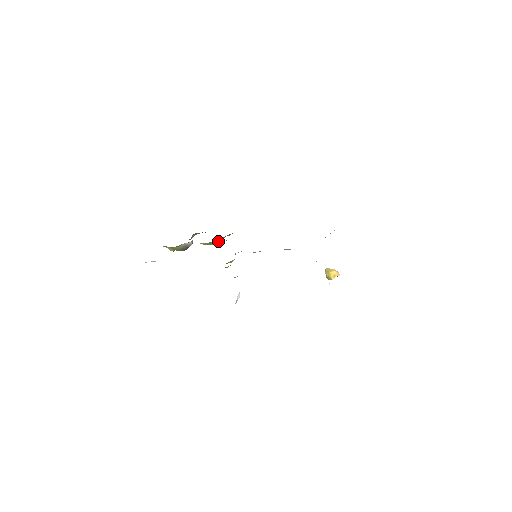
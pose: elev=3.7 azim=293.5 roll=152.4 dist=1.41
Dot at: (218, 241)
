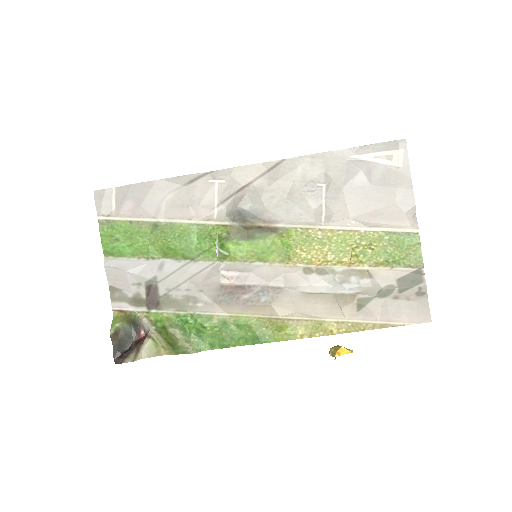
Dot at: (183, 333)
